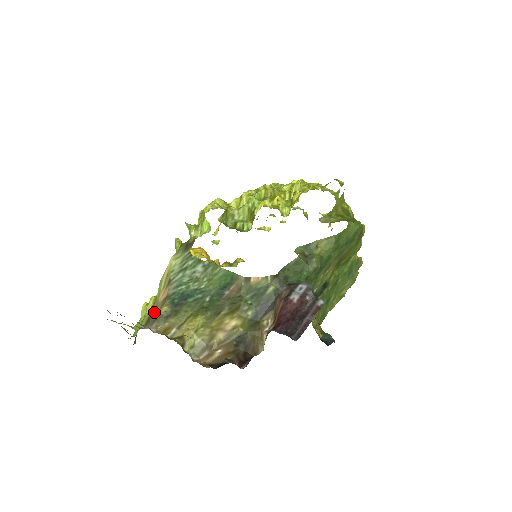
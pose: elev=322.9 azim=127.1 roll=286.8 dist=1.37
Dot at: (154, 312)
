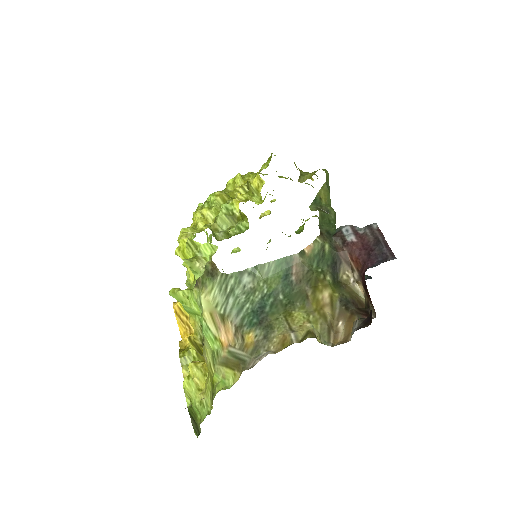
Dot at: (238, 351)
